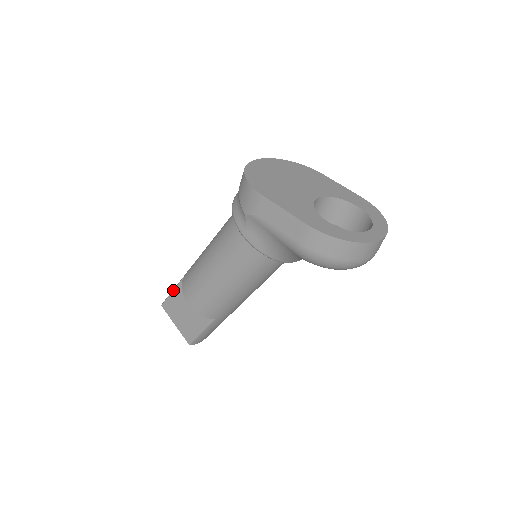
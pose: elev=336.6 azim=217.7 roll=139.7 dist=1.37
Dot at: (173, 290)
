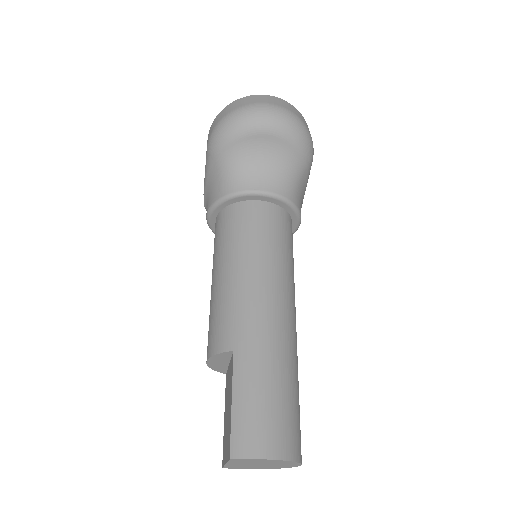
Dot at: (224, 414)
